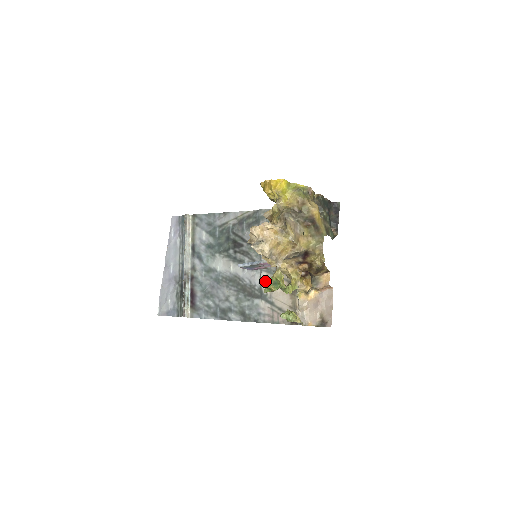
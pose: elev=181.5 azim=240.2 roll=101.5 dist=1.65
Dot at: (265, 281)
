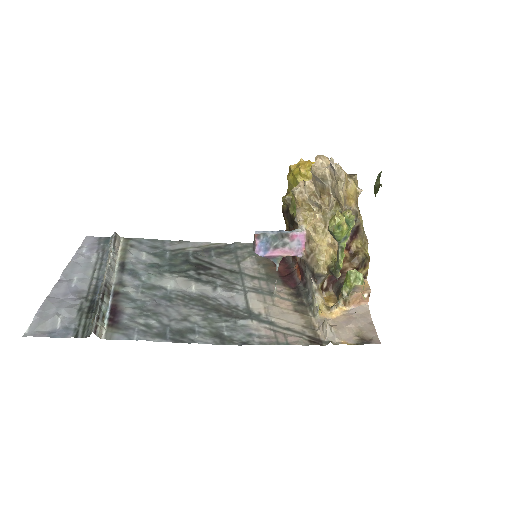
Dot at: (333, 216)
